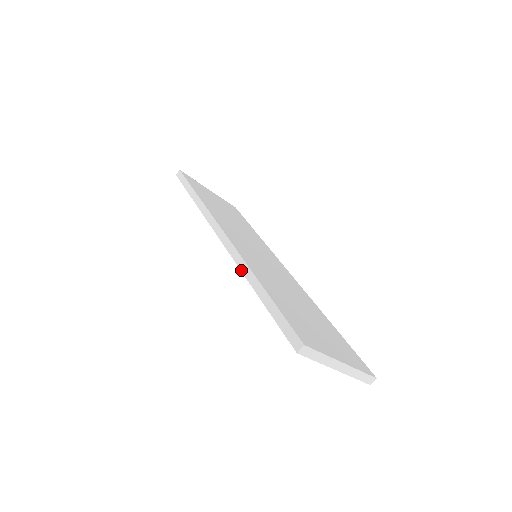
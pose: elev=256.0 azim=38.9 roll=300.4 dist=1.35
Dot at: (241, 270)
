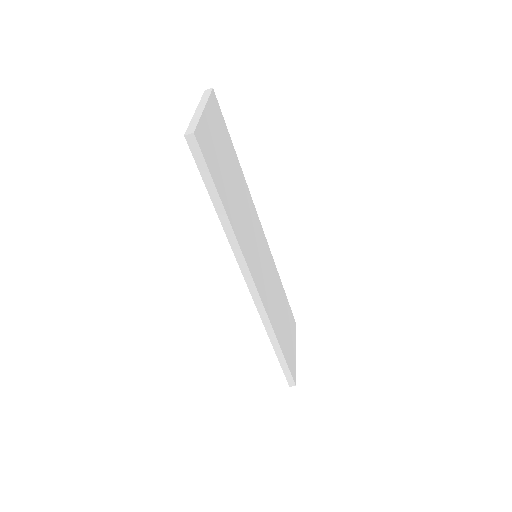
Dot at: (266, 329)
